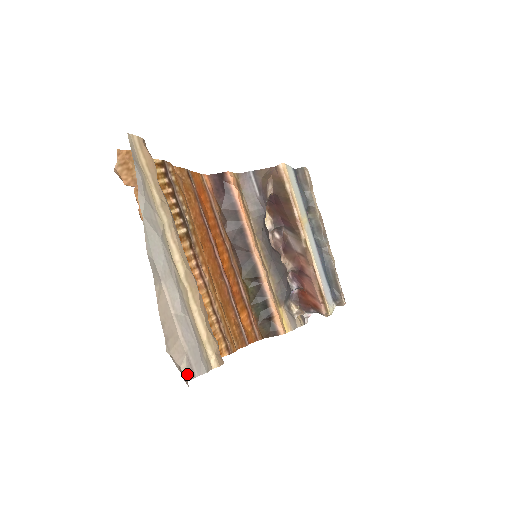
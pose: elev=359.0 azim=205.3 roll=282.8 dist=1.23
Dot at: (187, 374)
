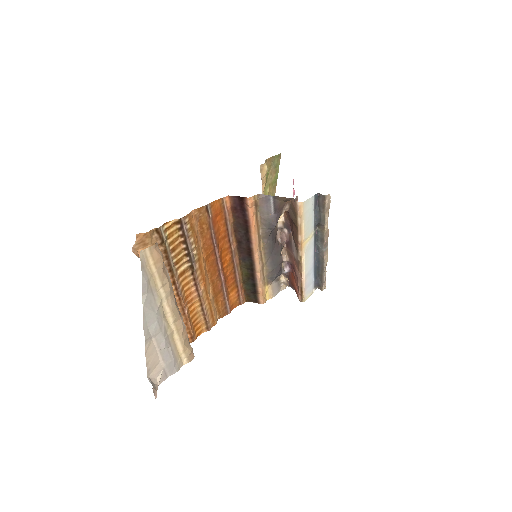
Dot at: (161, 380)
